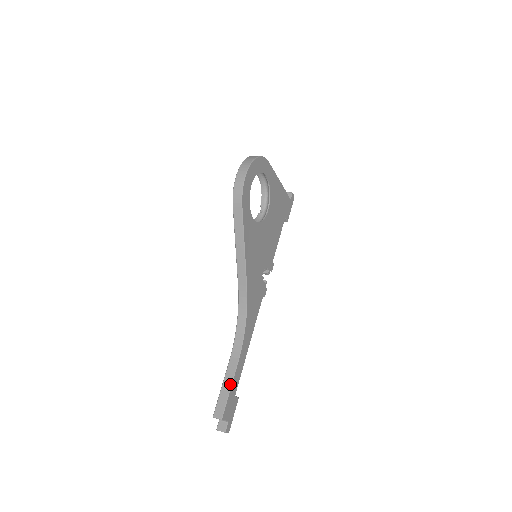
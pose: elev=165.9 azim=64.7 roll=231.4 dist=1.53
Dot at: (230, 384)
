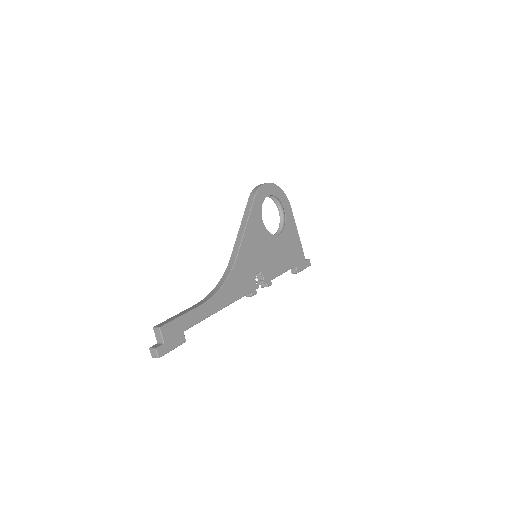
Dot at: (184, 313)
